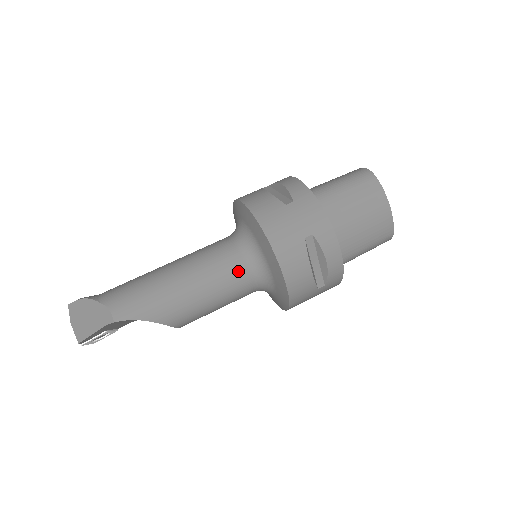
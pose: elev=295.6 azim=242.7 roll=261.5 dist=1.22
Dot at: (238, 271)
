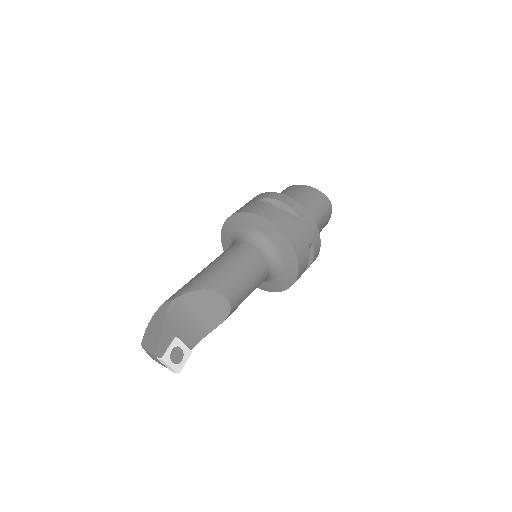
Dot at: (239, 246)
